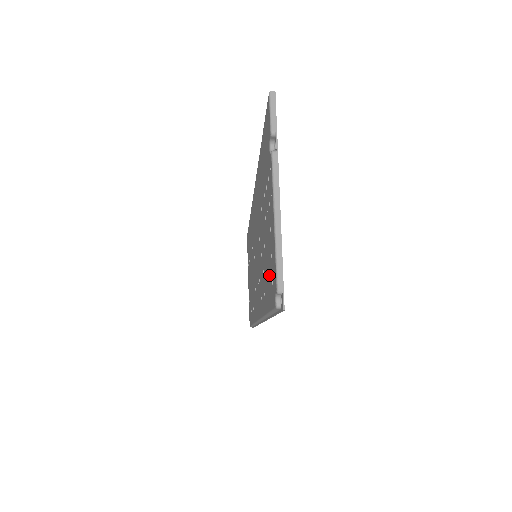
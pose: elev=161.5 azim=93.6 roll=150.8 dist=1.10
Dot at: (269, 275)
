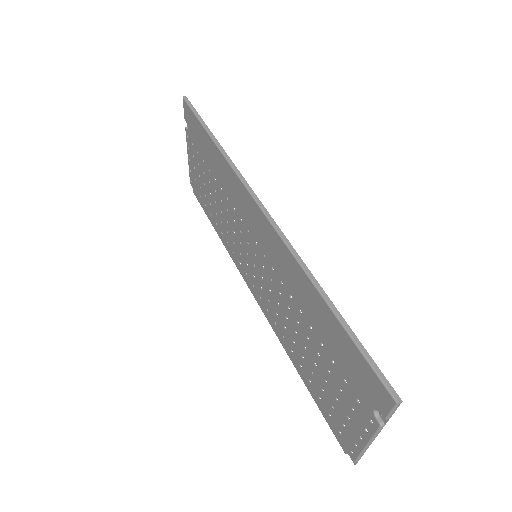
Dot at: (330, 411)
